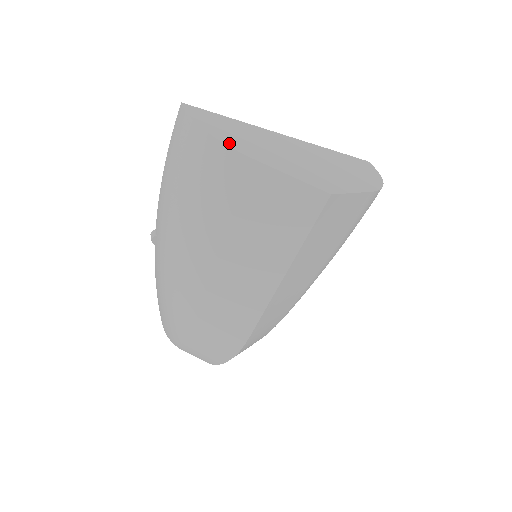
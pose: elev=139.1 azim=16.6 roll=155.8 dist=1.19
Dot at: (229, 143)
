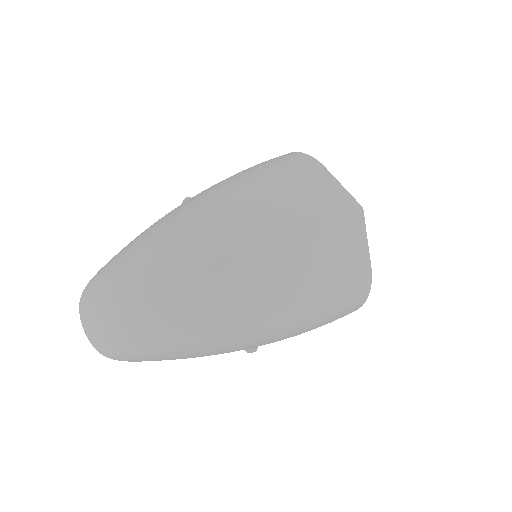
Dot at: occluded
